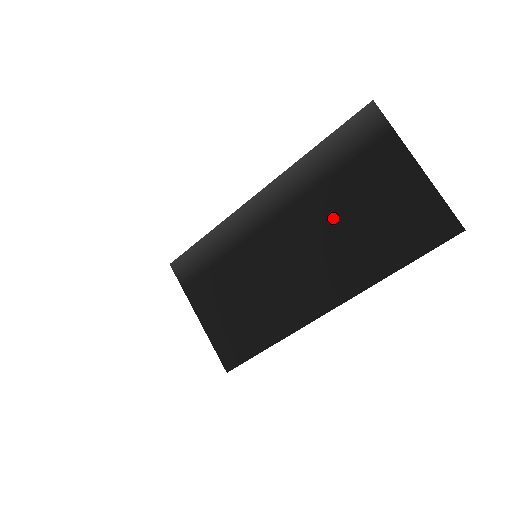
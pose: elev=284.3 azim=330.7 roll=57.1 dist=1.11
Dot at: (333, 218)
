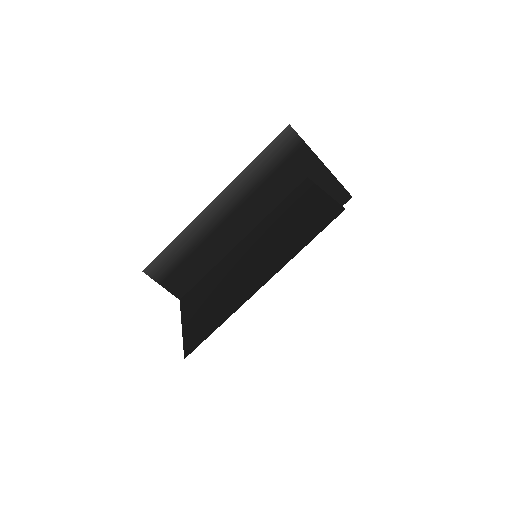
Dot at: (274, 206)
